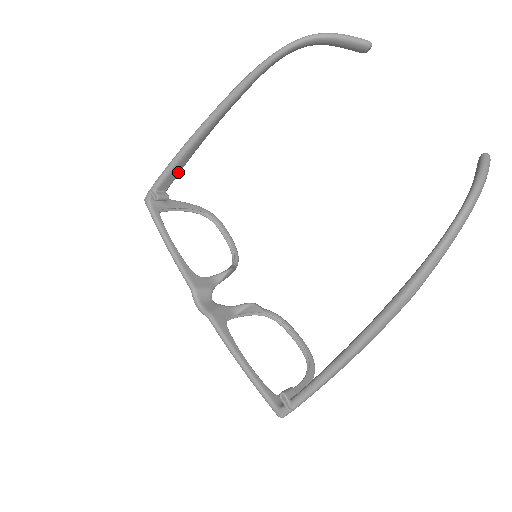
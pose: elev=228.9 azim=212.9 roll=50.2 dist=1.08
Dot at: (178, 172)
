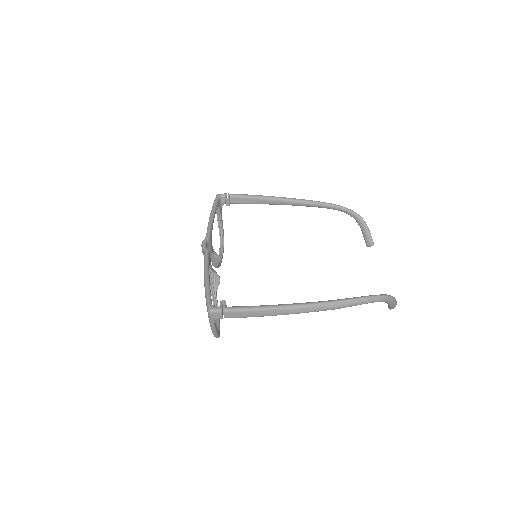
Dot at: (248, 202)
